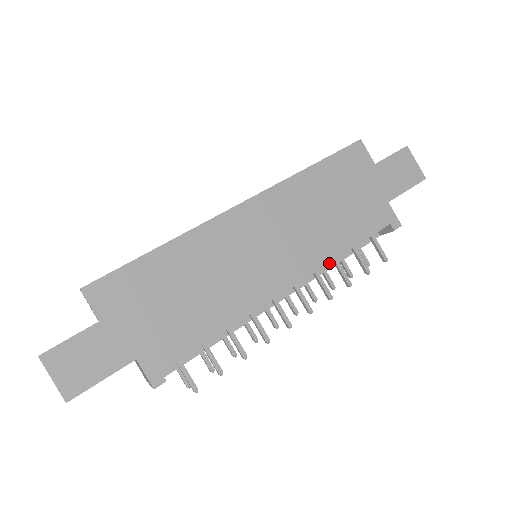
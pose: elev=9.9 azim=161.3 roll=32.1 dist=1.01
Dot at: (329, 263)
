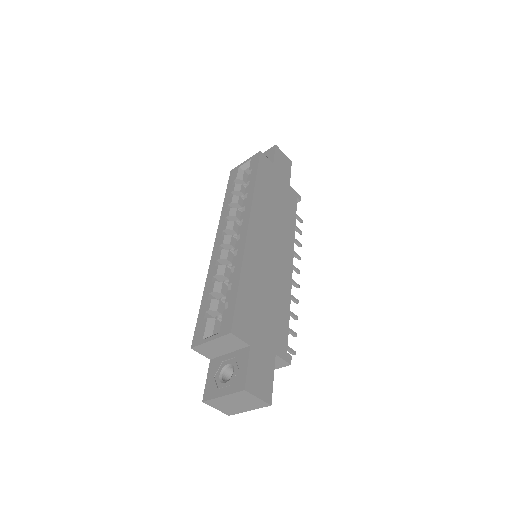
Dot at: occluded
